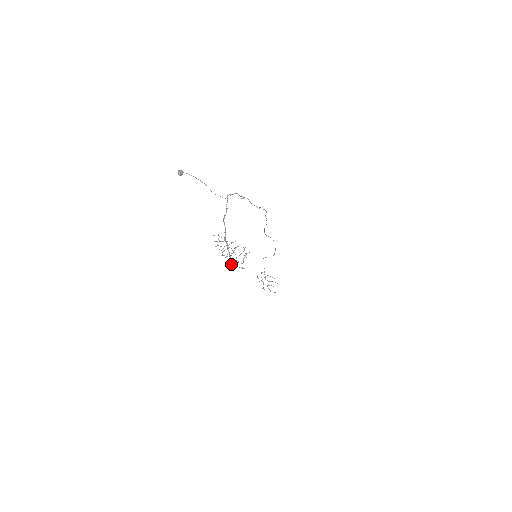
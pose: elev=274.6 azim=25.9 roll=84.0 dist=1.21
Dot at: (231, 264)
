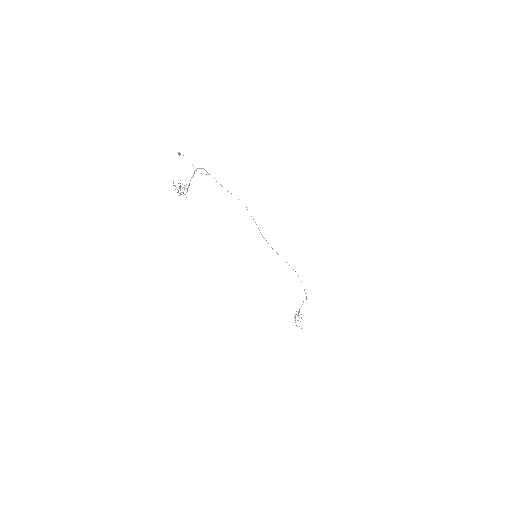
Dot at: (179, 195)
